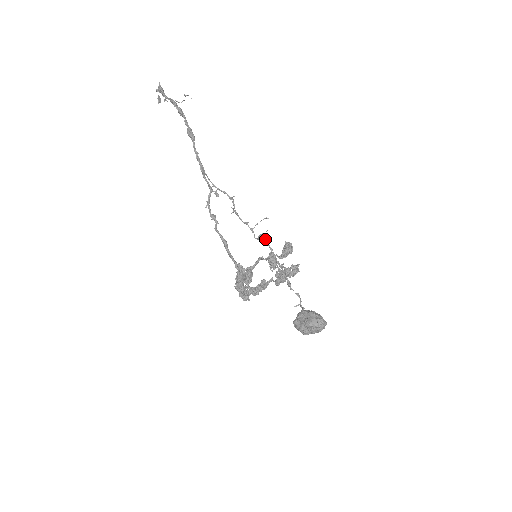
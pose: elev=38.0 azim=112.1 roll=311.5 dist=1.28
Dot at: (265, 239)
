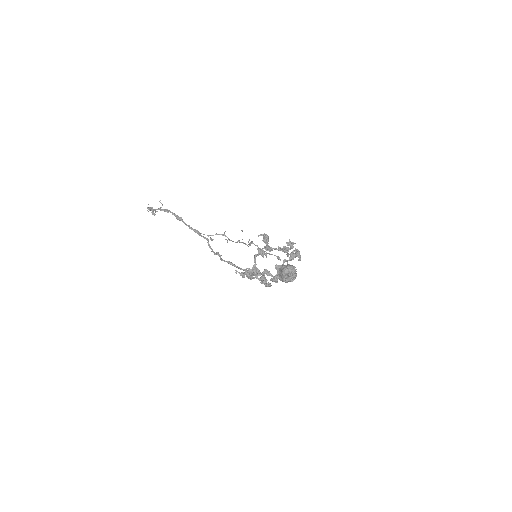
Dot at: (251, 243)
